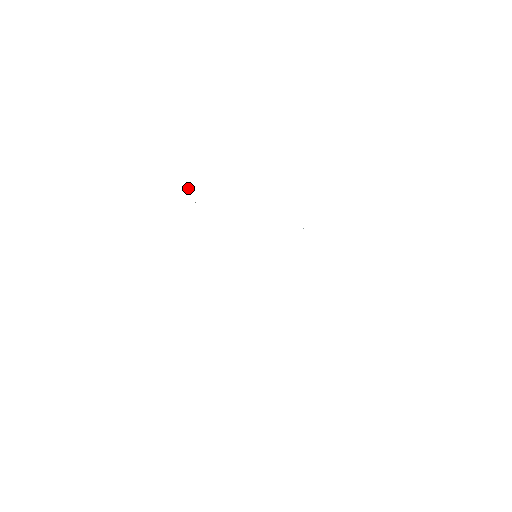
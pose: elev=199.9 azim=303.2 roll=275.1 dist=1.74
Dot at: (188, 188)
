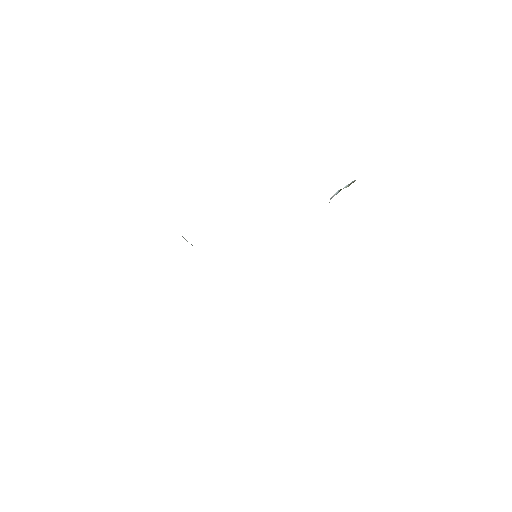
Dot at: occluded
